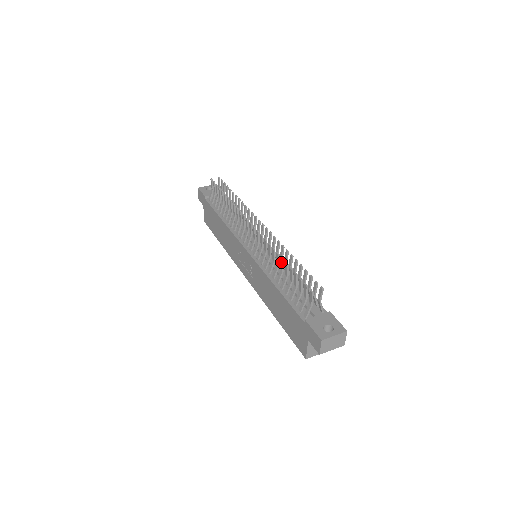
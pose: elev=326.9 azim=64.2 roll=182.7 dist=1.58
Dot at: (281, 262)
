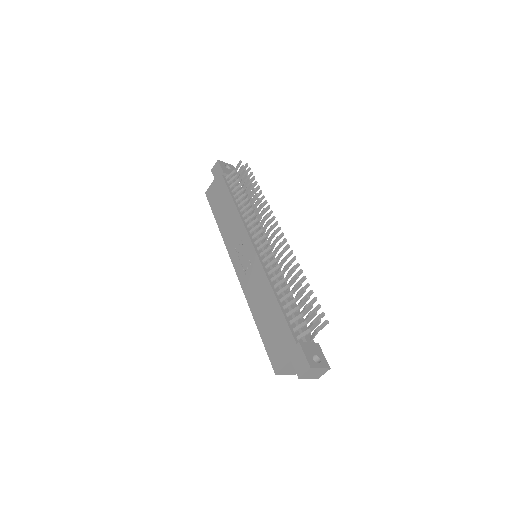
Dot at: (294, 278)
